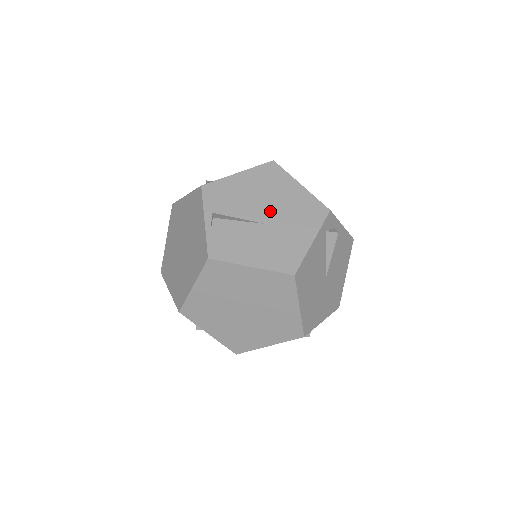
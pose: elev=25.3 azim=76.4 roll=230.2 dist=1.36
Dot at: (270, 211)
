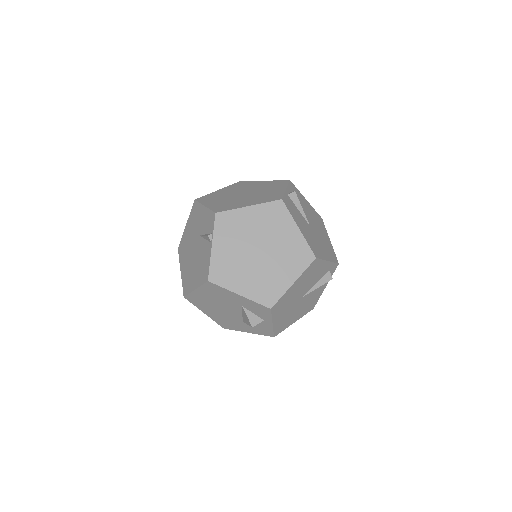
Dot at: (315, 227)
